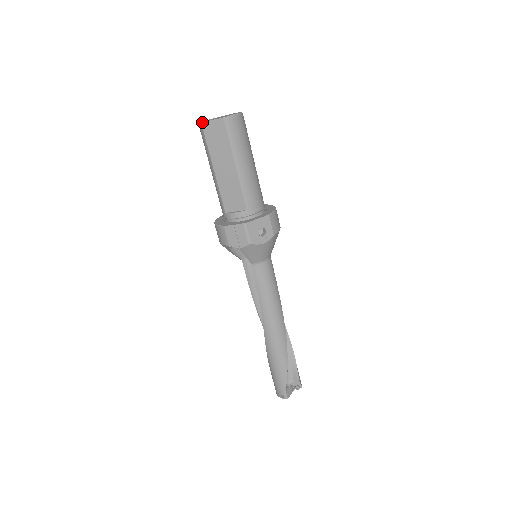
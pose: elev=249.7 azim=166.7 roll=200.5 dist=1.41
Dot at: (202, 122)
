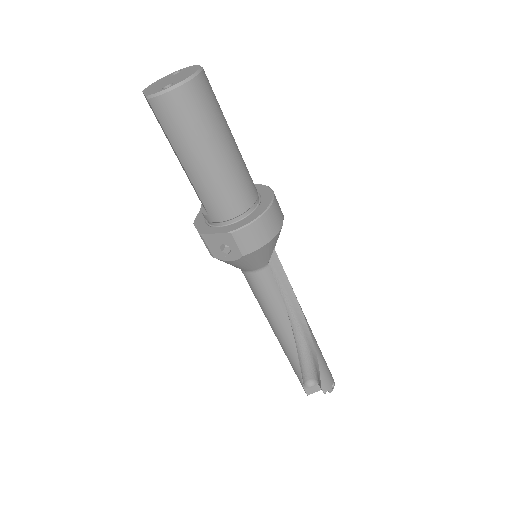
Dot at: occluded
